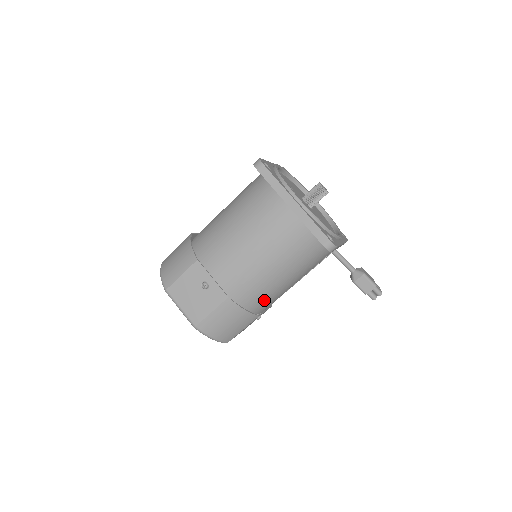
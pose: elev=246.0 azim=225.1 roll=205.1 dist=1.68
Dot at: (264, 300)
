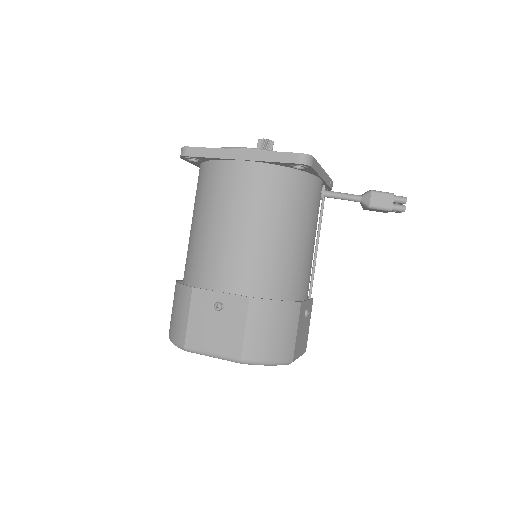
Dot at: (292, 280)
